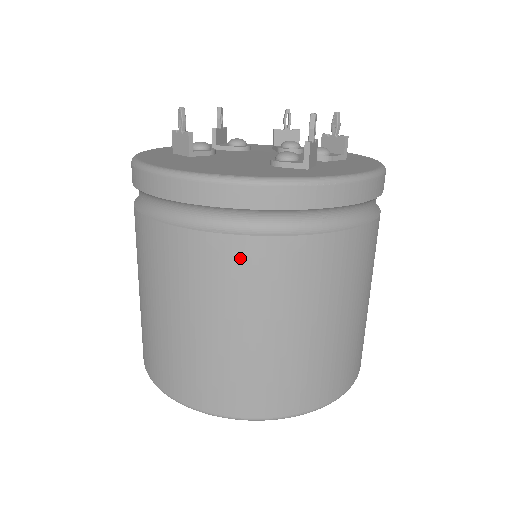
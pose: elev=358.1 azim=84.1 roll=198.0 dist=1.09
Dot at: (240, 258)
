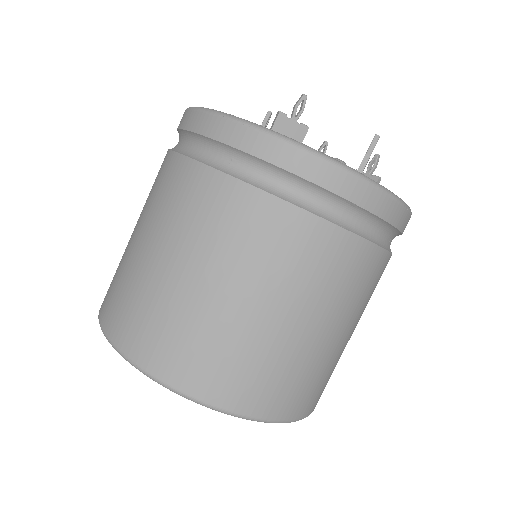
Dot at: (167, 171)
